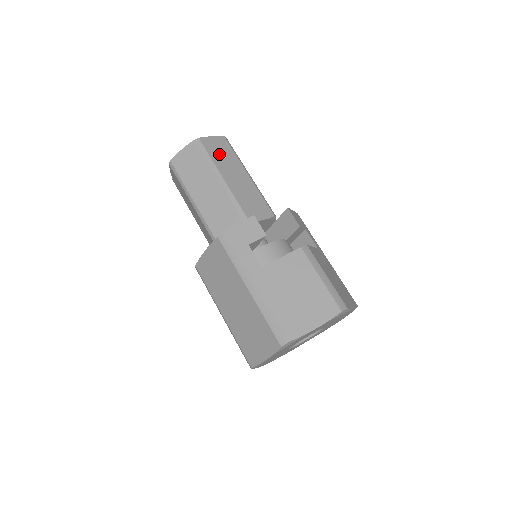
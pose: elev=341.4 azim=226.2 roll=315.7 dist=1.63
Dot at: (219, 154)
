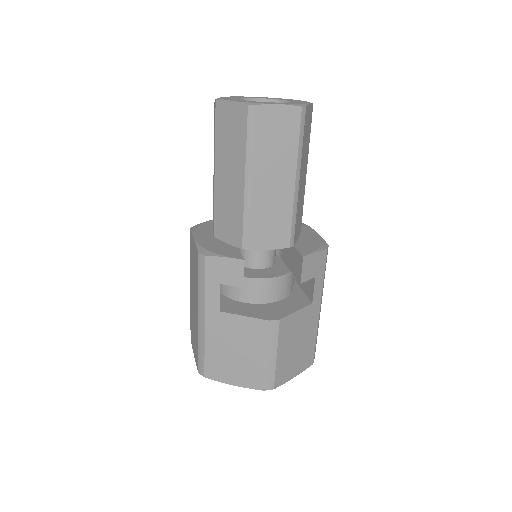
Dot at: (271, 139)
